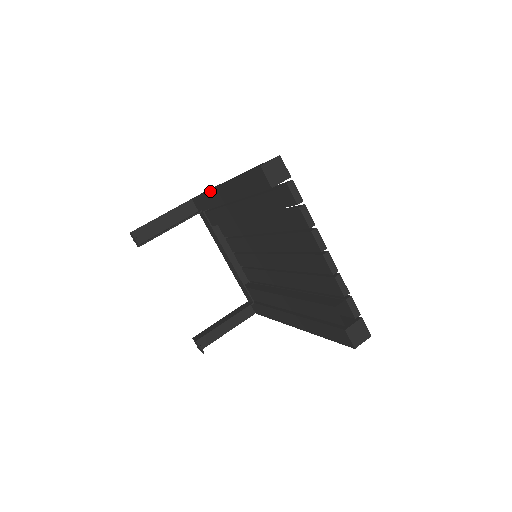
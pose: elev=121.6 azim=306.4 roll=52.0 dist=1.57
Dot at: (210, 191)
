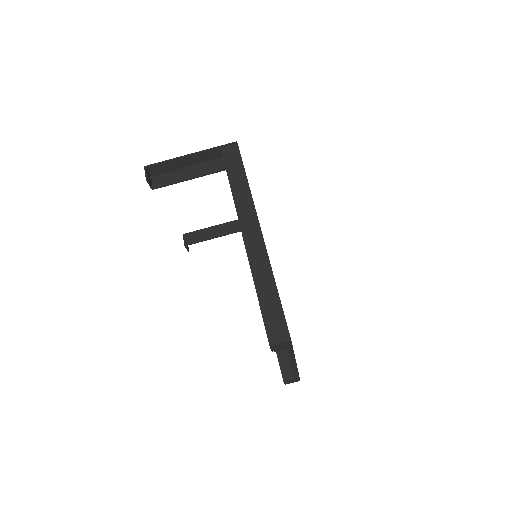
Dot at: (236, 210)
